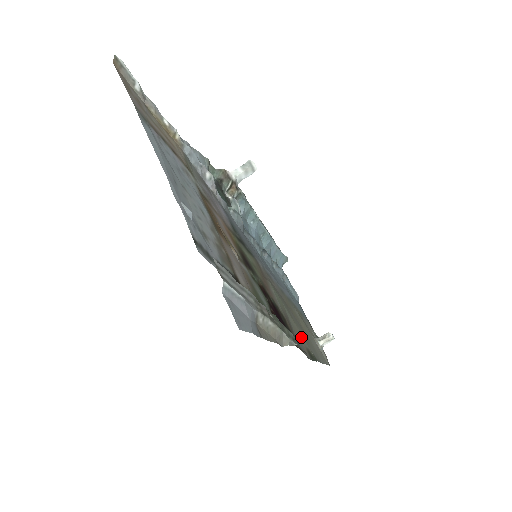
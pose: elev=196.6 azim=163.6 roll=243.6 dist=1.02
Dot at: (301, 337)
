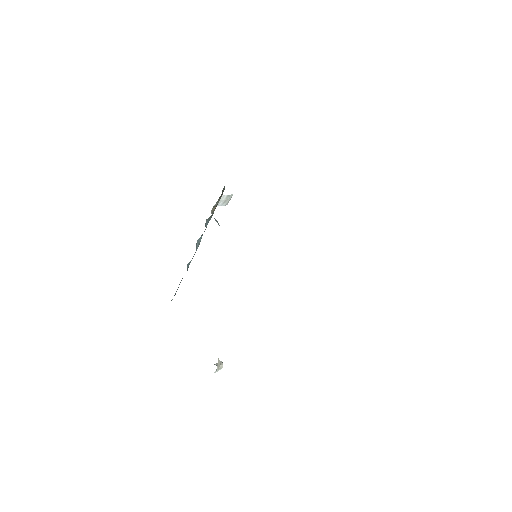
Dot at: occluded
